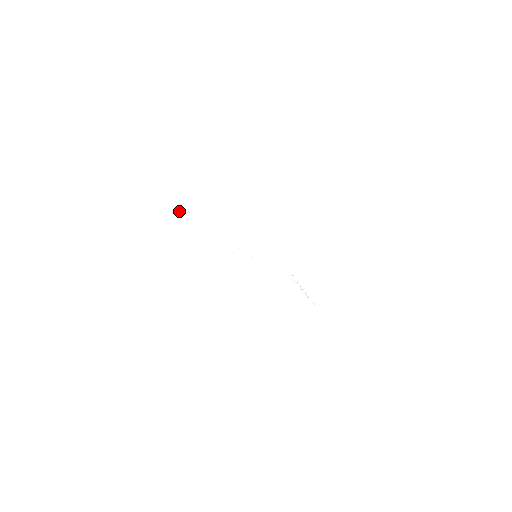
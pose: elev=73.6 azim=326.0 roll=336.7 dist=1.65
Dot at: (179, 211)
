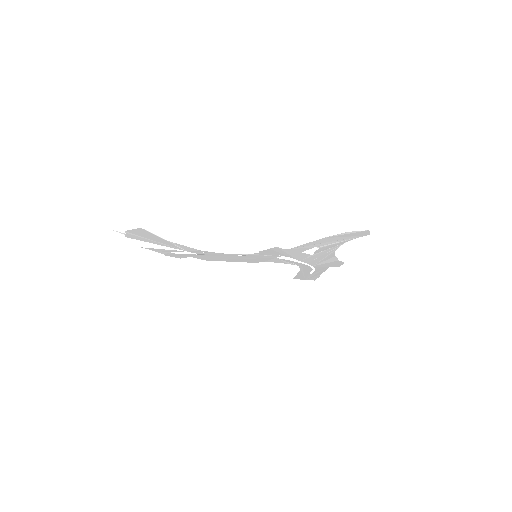
Dot at: (140, 246)
